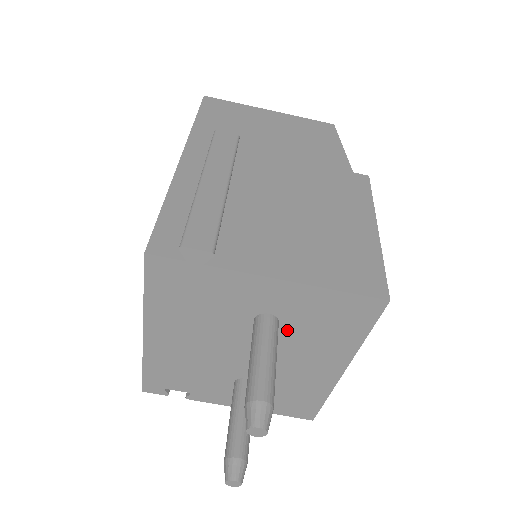
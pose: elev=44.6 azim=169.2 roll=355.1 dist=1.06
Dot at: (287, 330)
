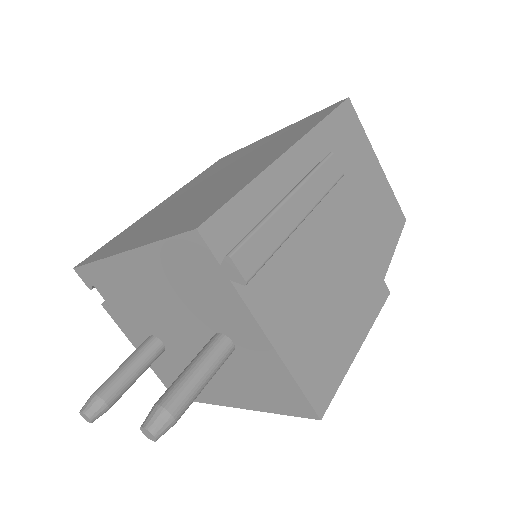
Dot at: (231, 359)
